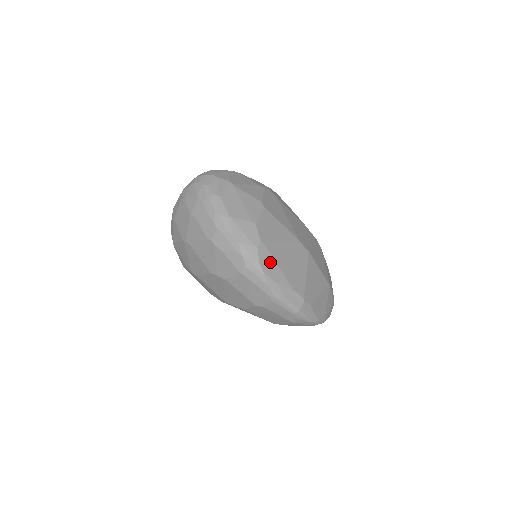
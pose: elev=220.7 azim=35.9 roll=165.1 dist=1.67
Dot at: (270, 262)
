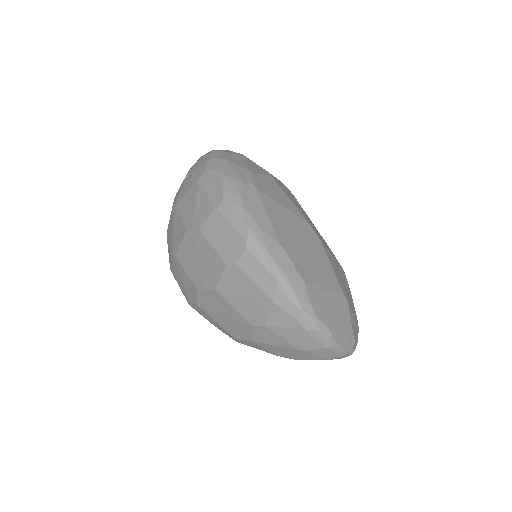
Dot at: (257, 204)
